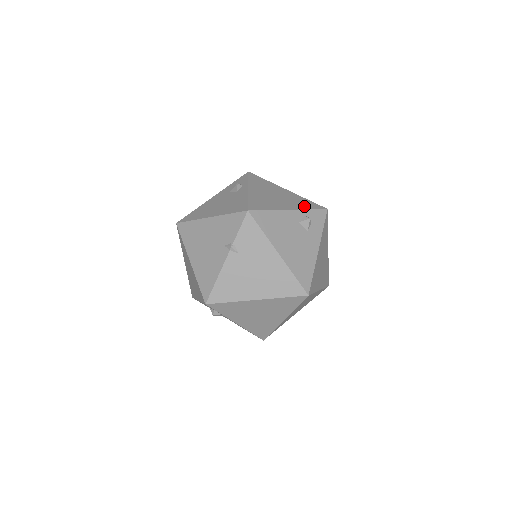
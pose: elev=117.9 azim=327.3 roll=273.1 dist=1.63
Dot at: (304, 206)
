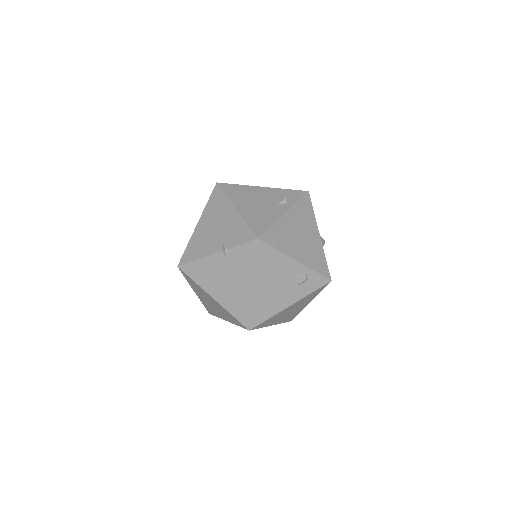
Dot at: (314, 264)
